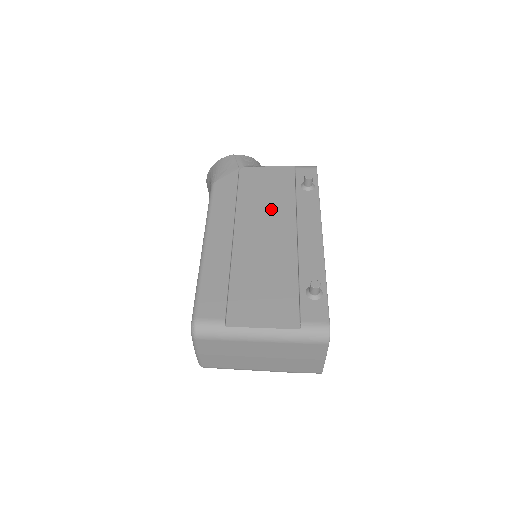
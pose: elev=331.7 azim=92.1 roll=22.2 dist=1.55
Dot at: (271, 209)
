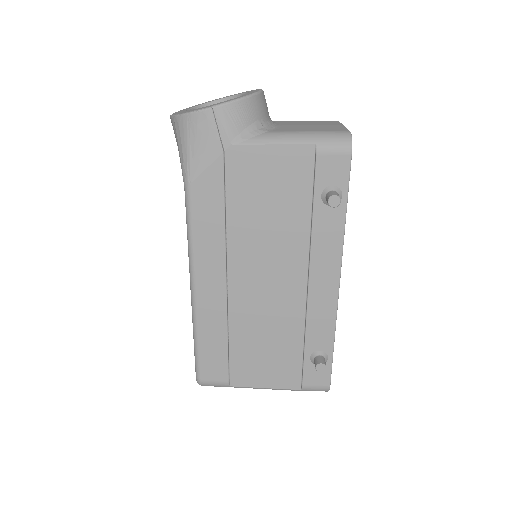
Dot at: (275, 239)
